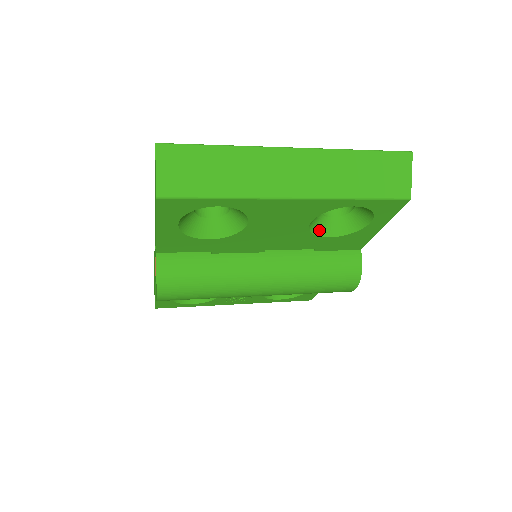
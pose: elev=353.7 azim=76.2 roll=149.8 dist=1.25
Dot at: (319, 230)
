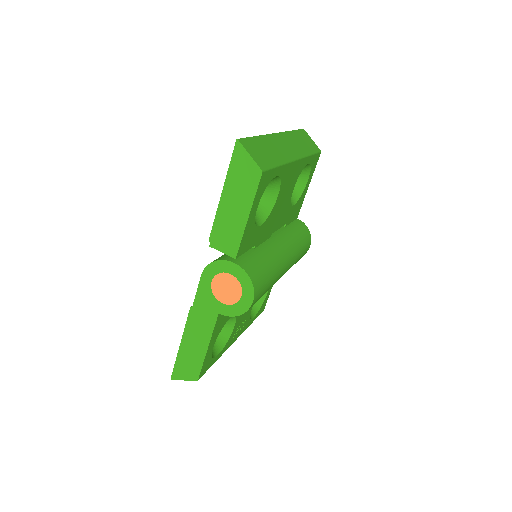
Dot at: occluded
